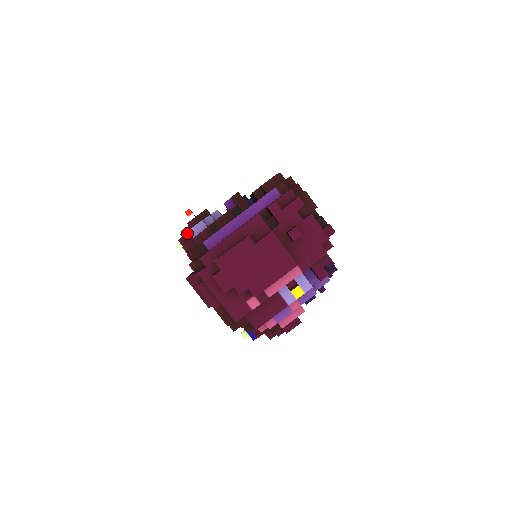
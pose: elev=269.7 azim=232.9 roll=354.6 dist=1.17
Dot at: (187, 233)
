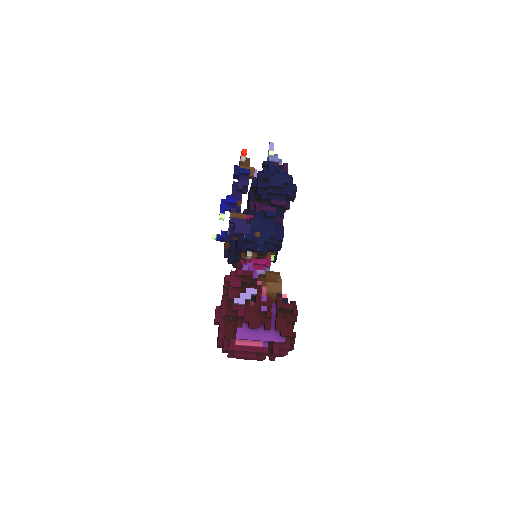
Dot at: (232, 287)
